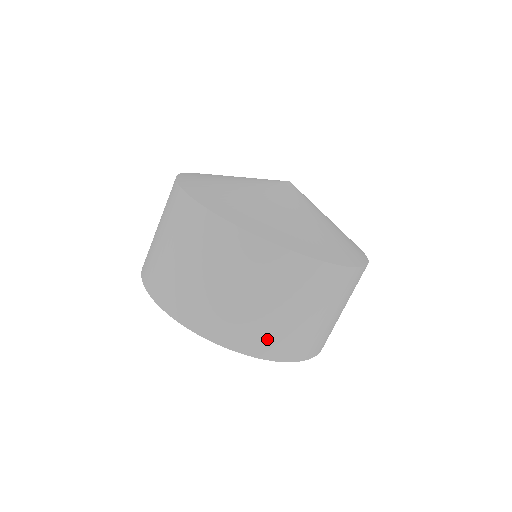
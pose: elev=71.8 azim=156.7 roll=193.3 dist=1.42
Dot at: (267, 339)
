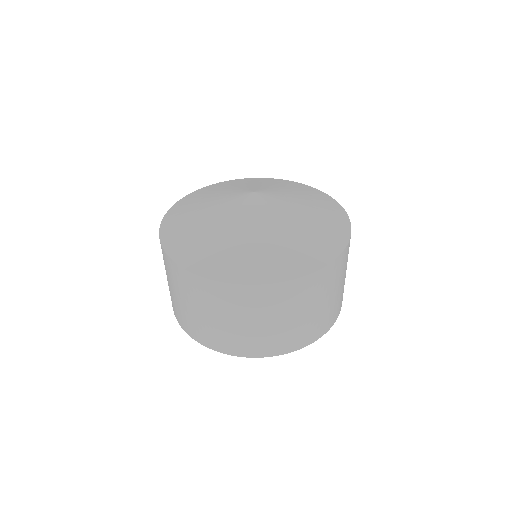
Dot at: (321, 325)
